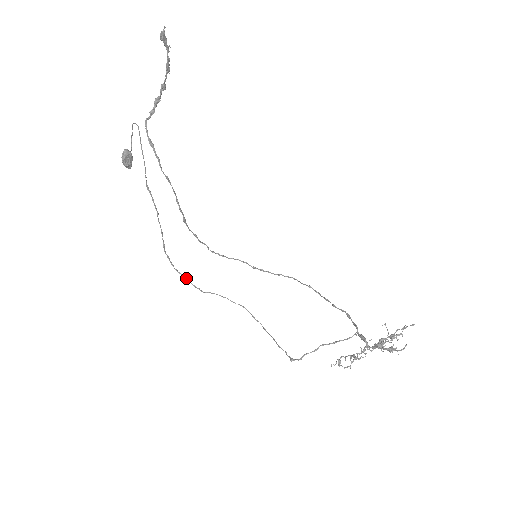
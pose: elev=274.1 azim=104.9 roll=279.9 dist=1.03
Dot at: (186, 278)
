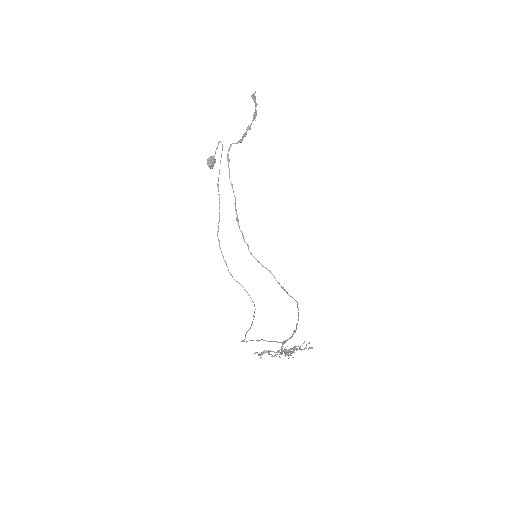
Dot at: occluded
